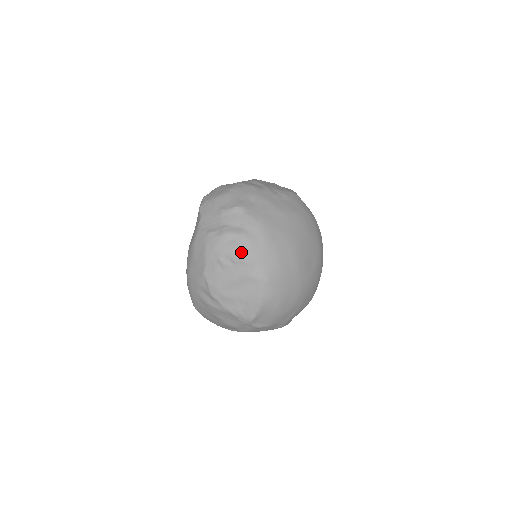
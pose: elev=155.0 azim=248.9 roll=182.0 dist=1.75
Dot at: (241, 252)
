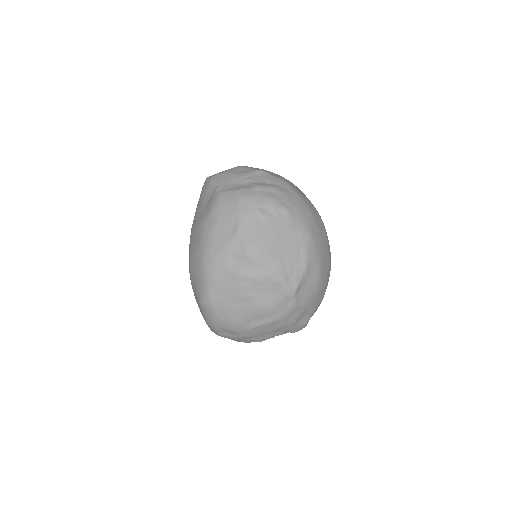
Dot at: (281, 202)
